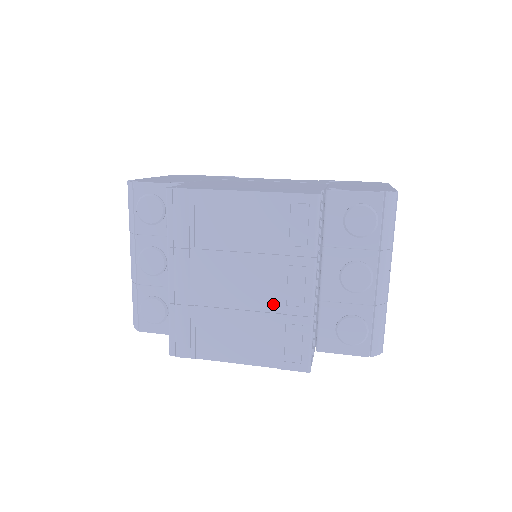
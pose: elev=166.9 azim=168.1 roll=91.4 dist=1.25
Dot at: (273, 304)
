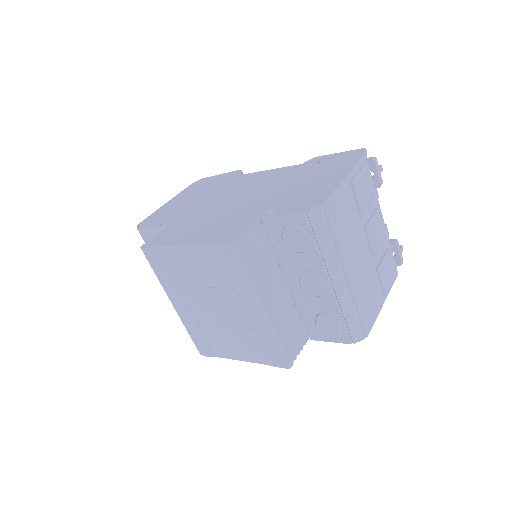
Dot at: (243, 322)
